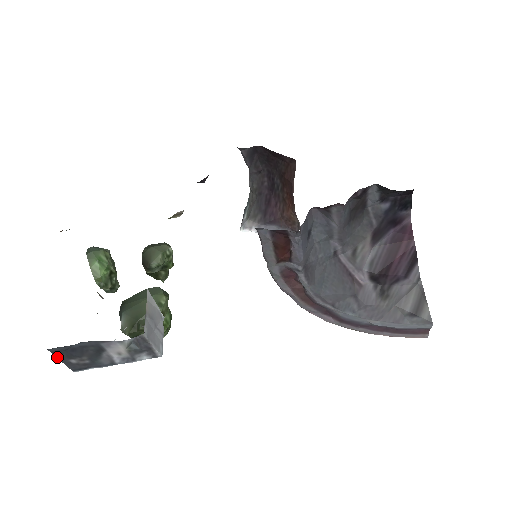
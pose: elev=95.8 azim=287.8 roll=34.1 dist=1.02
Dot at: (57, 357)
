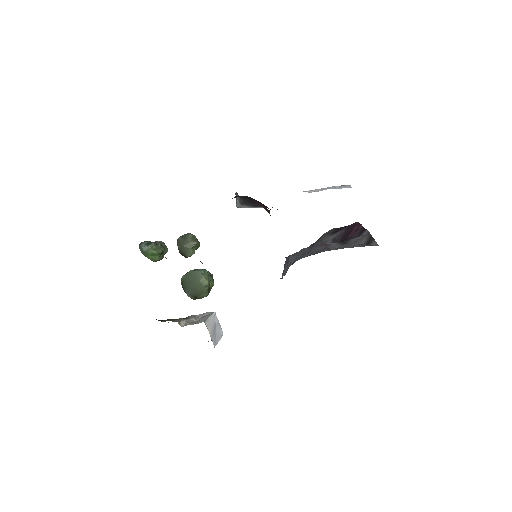
Dot at: occluded
